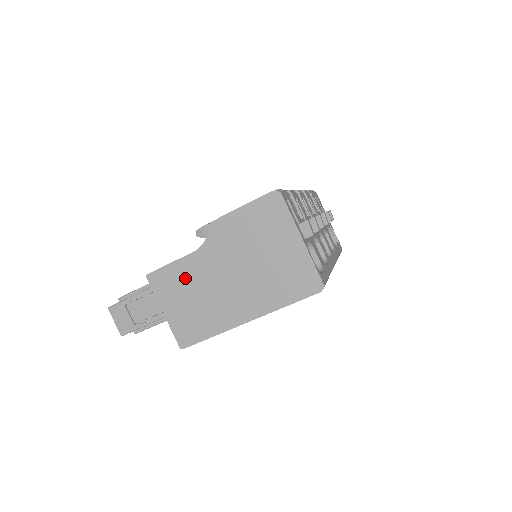
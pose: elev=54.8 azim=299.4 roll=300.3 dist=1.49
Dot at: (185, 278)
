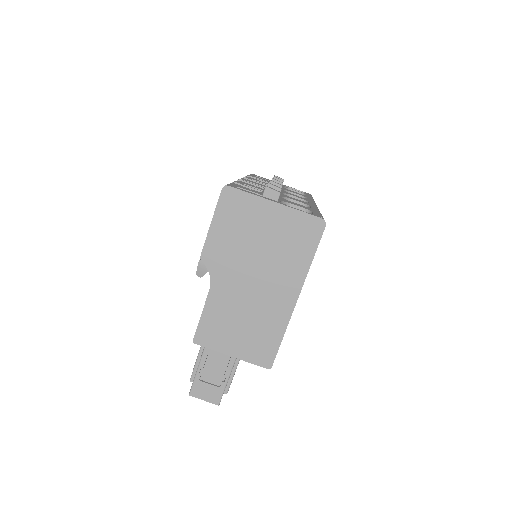
Dot at: (222, 315)
